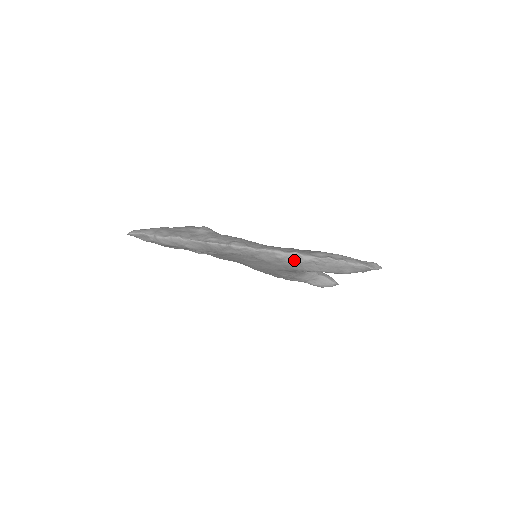
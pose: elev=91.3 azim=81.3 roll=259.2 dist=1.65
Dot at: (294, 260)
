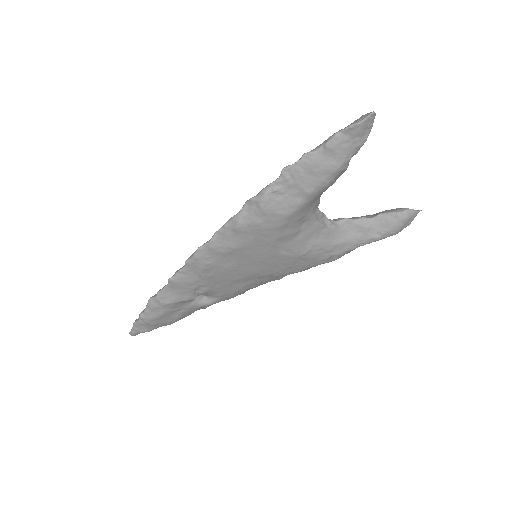
Dot at: (253, 214)
